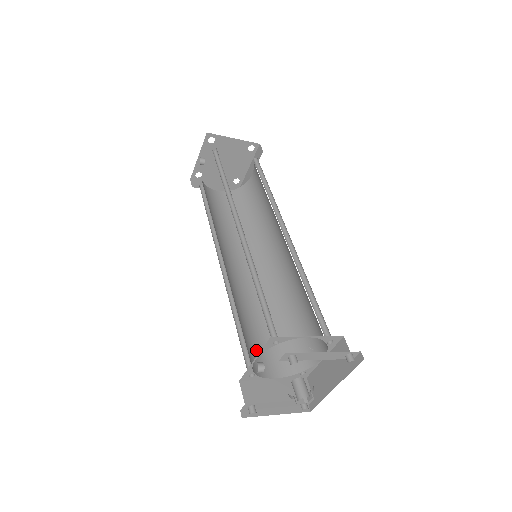
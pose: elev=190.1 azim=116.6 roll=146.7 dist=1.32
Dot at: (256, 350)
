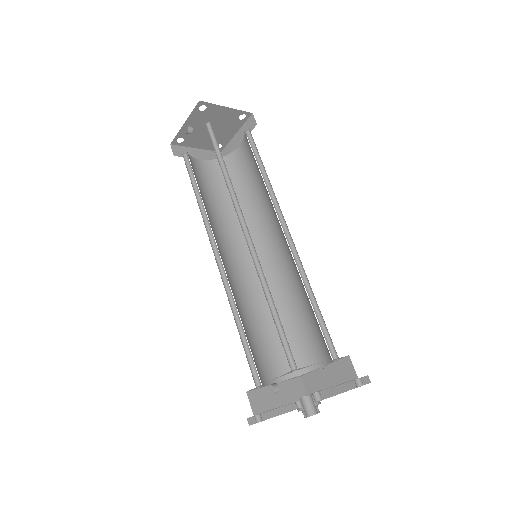
Dot at: (258, 356)
